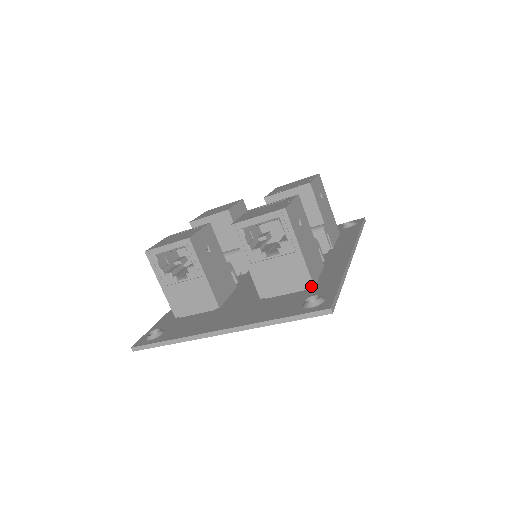
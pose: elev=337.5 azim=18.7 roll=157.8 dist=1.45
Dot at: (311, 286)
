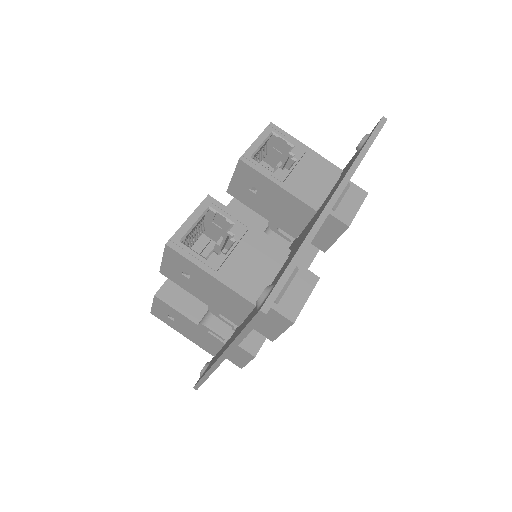
Dot at: (340, 171)
